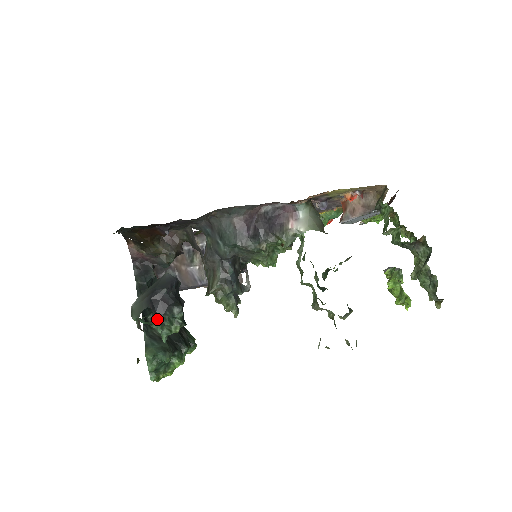
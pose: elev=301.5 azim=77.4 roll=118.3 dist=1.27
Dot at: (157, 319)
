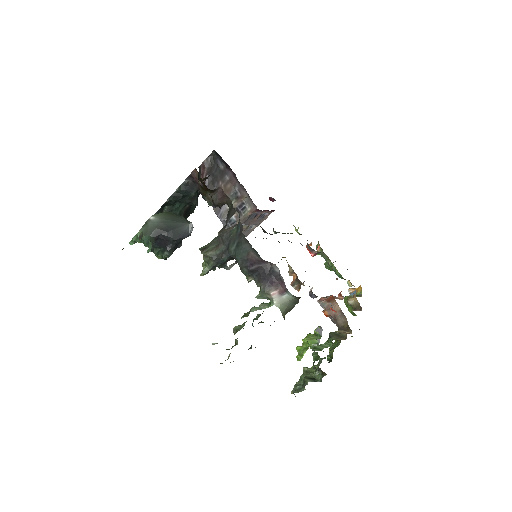
Dot at: (152, 247)
